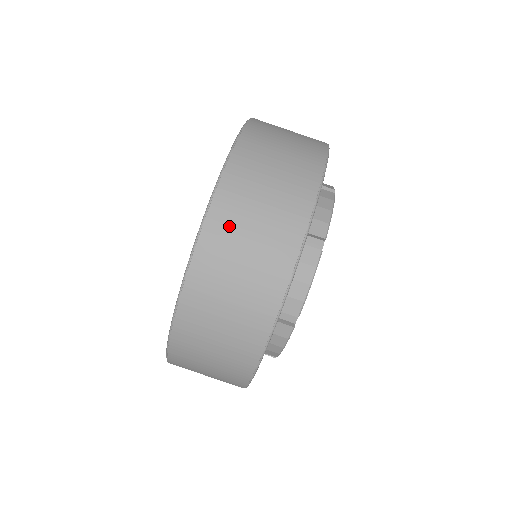
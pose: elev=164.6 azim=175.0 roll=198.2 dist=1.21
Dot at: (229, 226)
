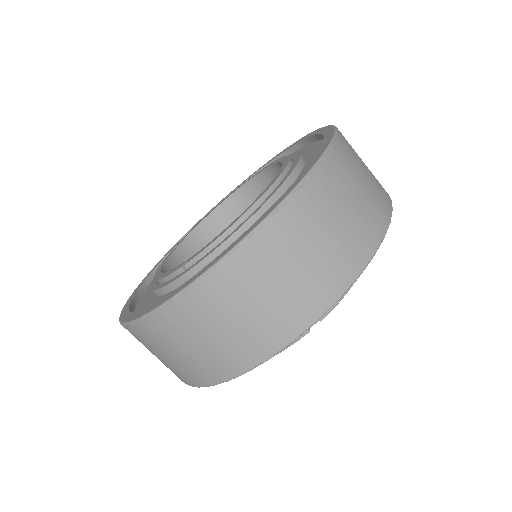
Dot at: occluded
